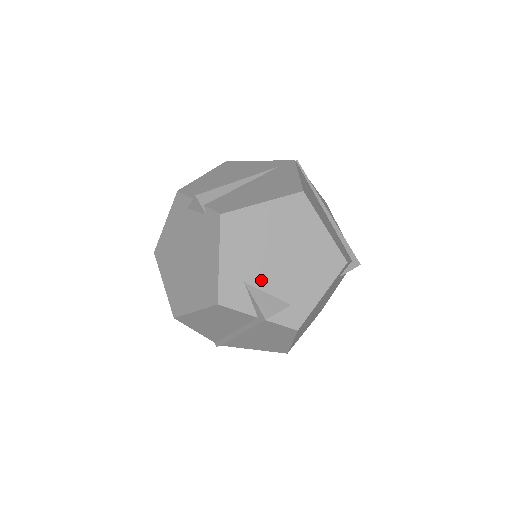
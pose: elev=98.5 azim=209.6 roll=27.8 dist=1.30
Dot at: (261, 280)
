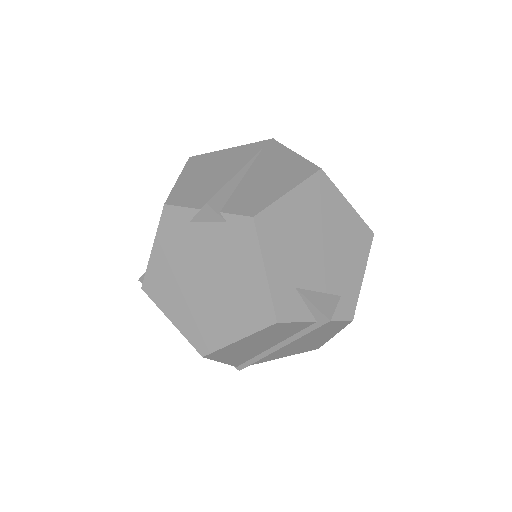
Dot at: (309, 279)
